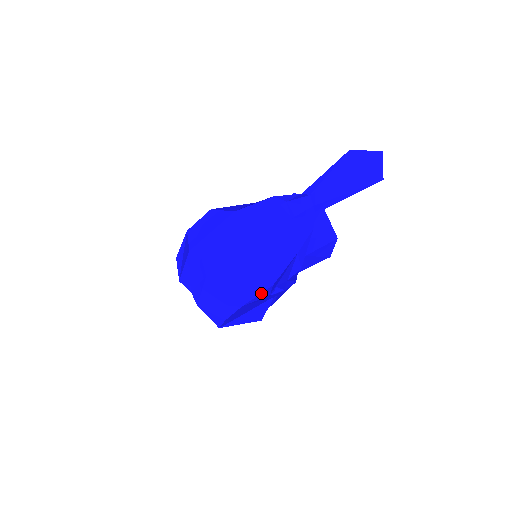
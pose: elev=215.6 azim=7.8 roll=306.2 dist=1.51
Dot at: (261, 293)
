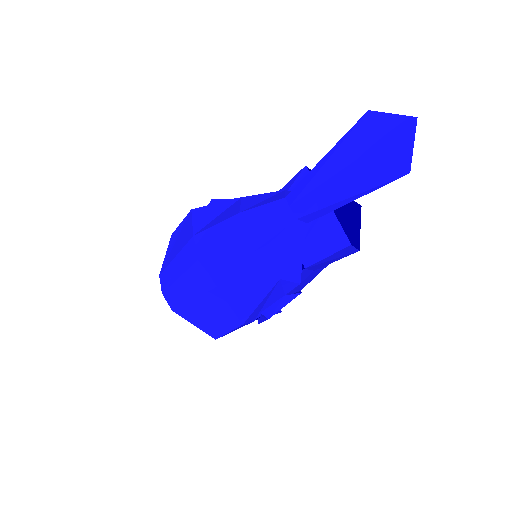
Dot at: (232, 330)
